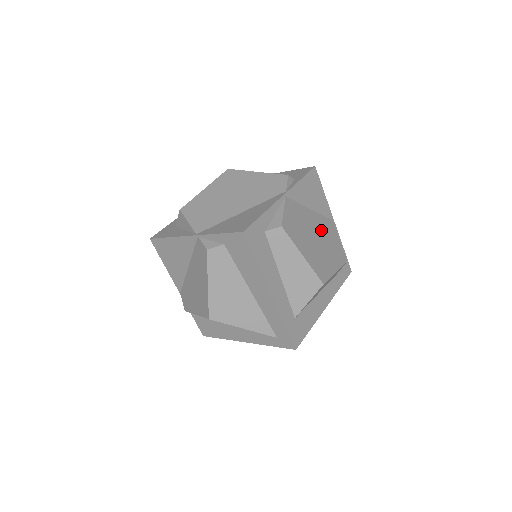
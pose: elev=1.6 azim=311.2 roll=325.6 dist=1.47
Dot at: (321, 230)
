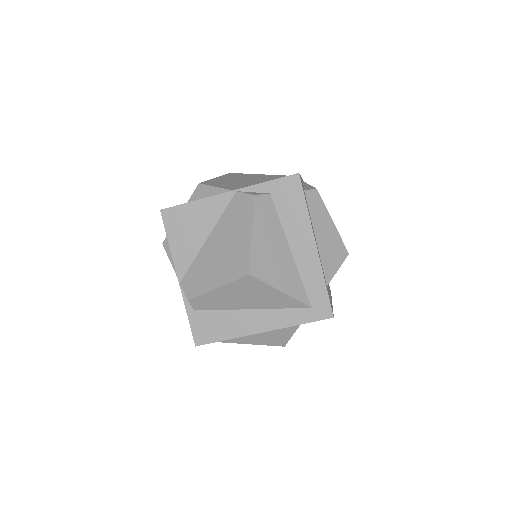
Dot at: occluded
